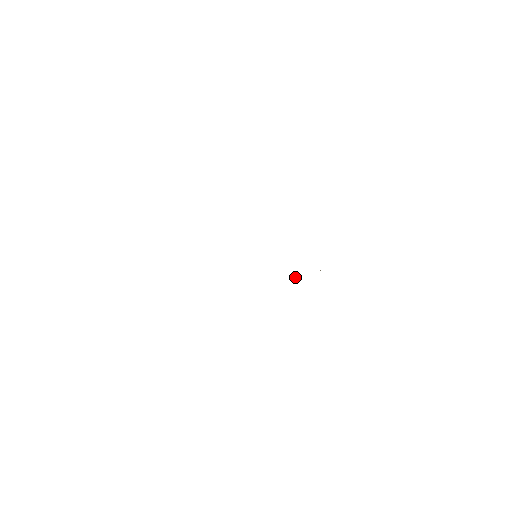
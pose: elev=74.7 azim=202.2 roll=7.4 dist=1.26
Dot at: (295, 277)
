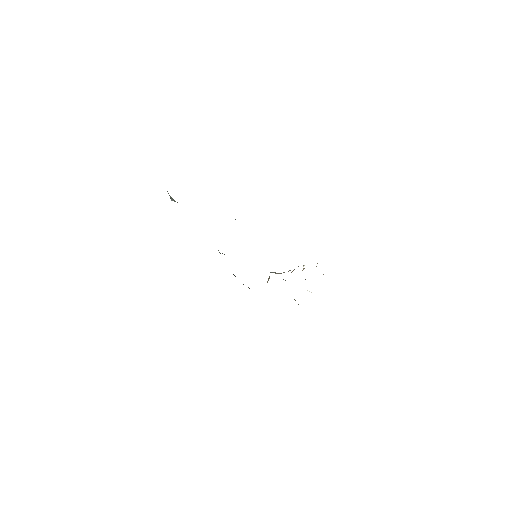
Dot at: (283, 272)
